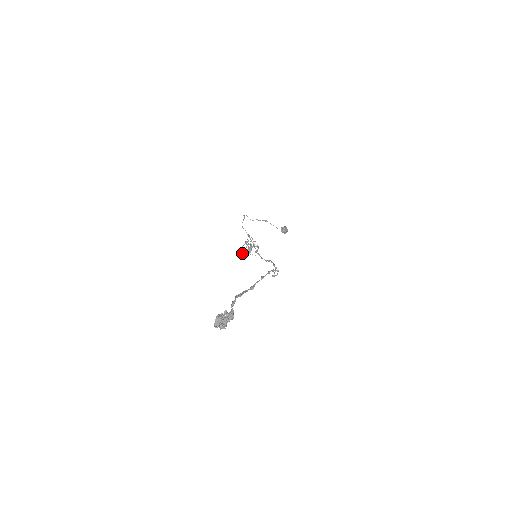
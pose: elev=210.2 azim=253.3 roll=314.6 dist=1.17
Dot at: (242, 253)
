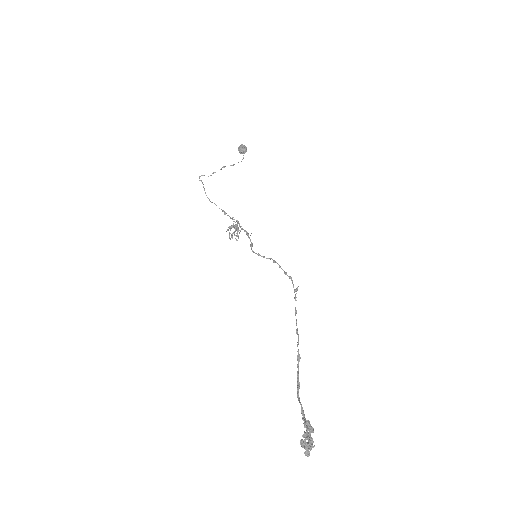
Dot at: occluded
